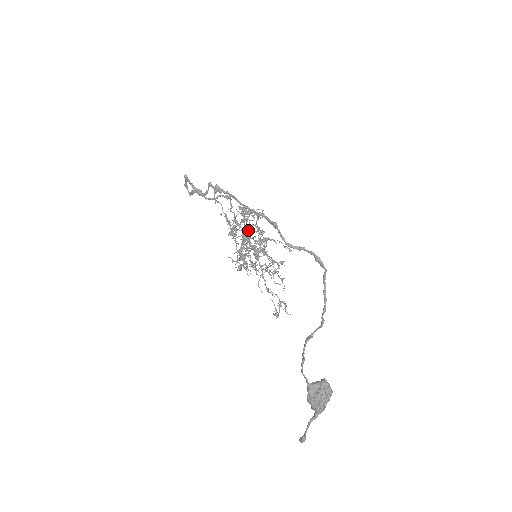
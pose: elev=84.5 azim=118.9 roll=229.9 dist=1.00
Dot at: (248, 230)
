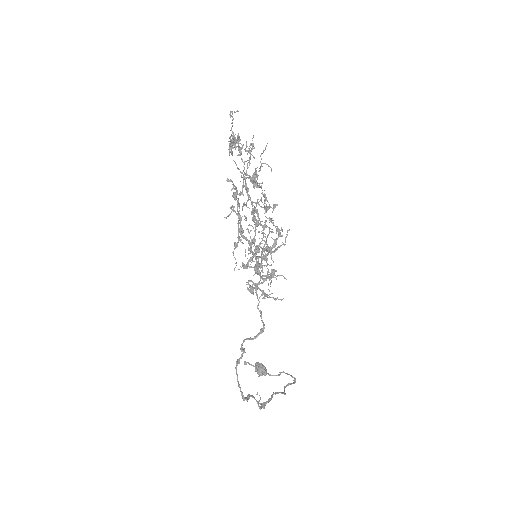
Dot at: (262, 268)
